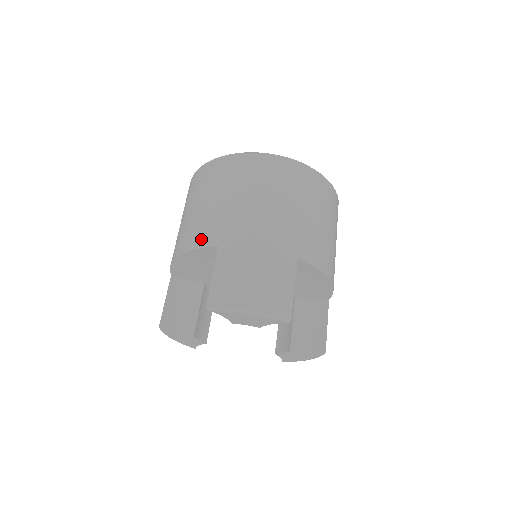
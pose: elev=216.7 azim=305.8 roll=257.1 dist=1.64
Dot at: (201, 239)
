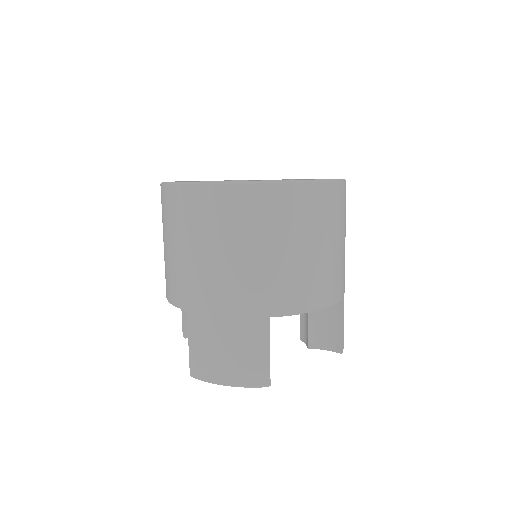
Dot at: (174, 296)
